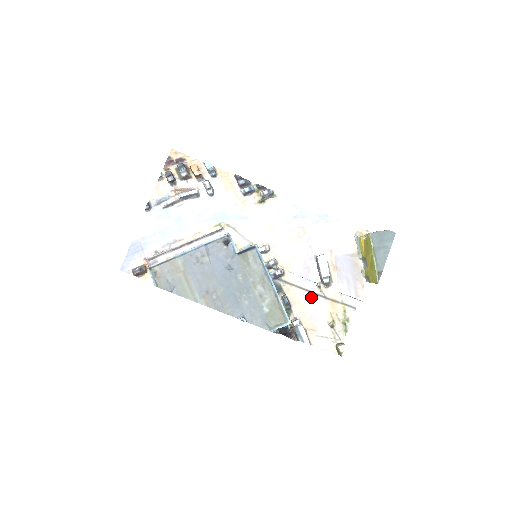
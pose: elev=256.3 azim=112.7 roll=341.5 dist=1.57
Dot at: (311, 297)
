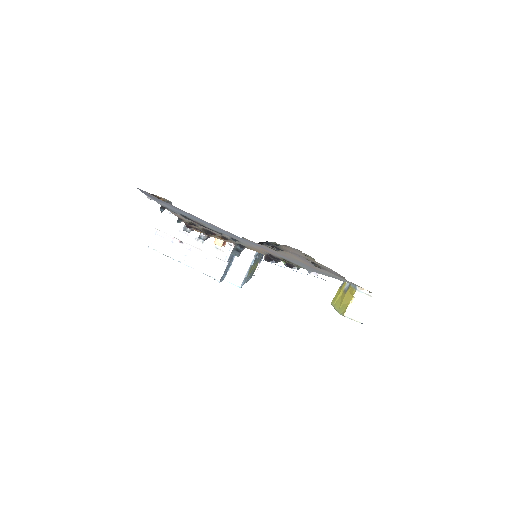
Dot at: occluded
